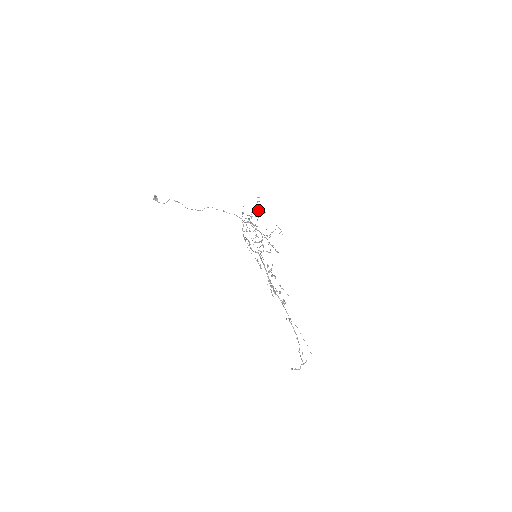
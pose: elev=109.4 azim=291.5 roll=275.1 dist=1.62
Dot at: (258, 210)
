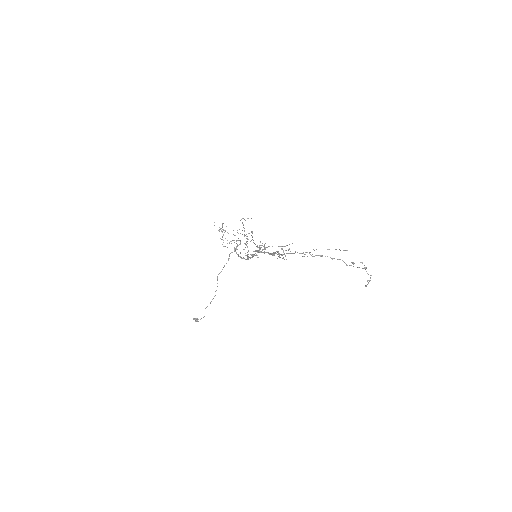
Dot at: occluded
